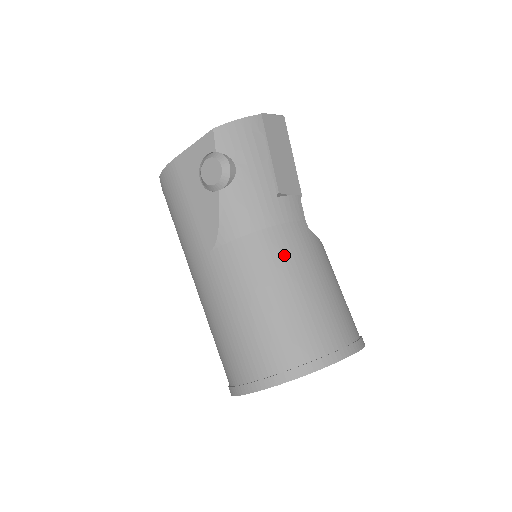
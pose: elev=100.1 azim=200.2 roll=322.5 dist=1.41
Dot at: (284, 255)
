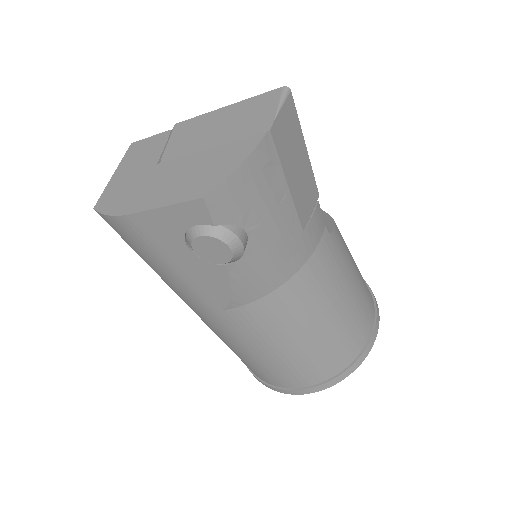
Dot at: (314, 295)
